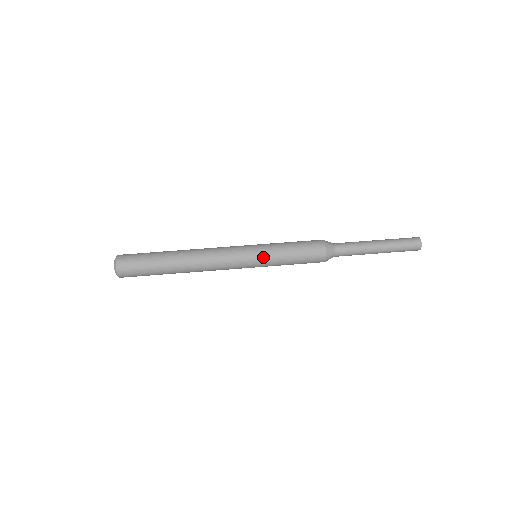
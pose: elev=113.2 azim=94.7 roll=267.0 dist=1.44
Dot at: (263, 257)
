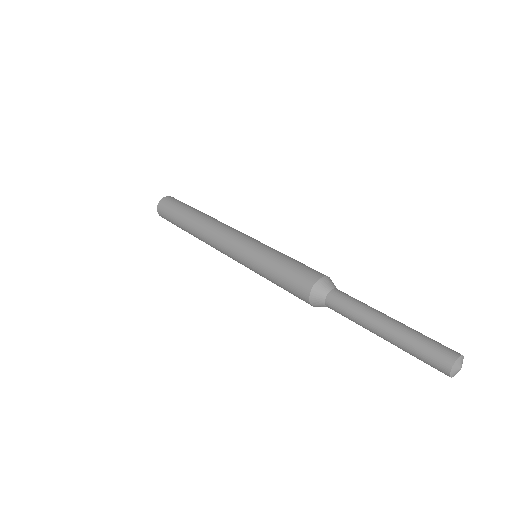
Dot at: (264, 245)
